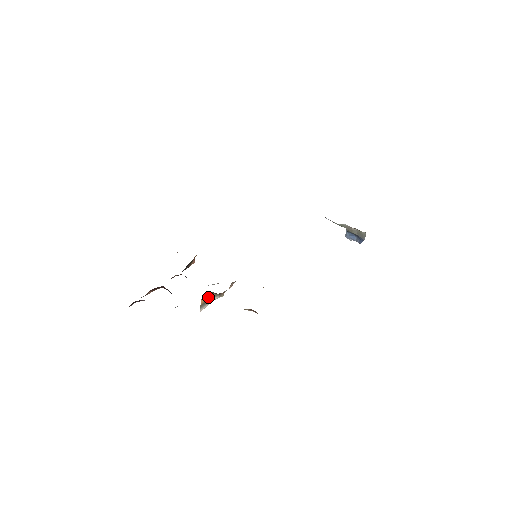
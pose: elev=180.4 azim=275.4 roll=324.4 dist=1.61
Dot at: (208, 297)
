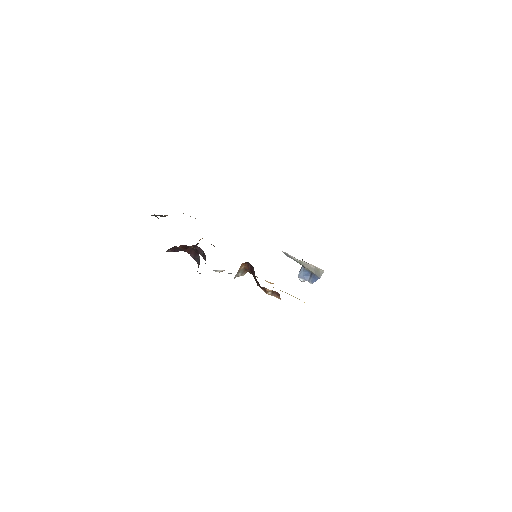
Dot at: (242, 266)
